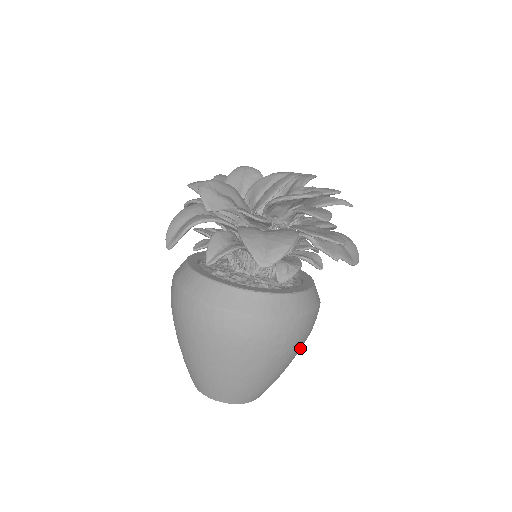
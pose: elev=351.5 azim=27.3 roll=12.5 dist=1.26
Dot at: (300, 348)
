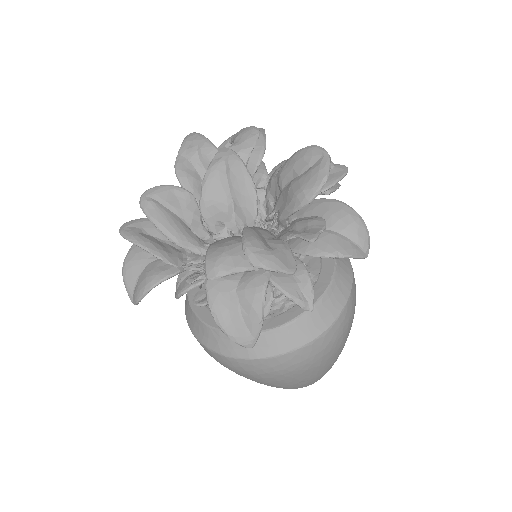
Dot at: occluded
